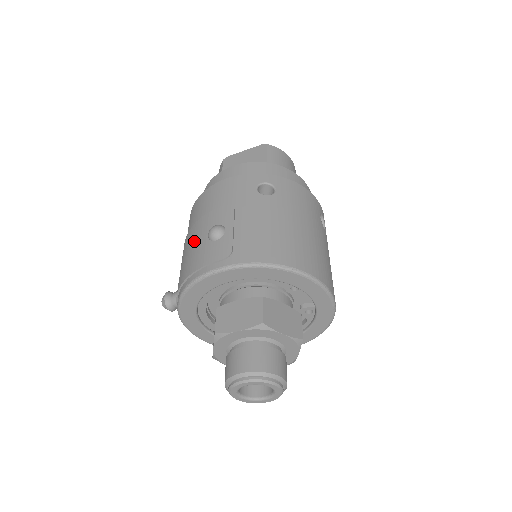
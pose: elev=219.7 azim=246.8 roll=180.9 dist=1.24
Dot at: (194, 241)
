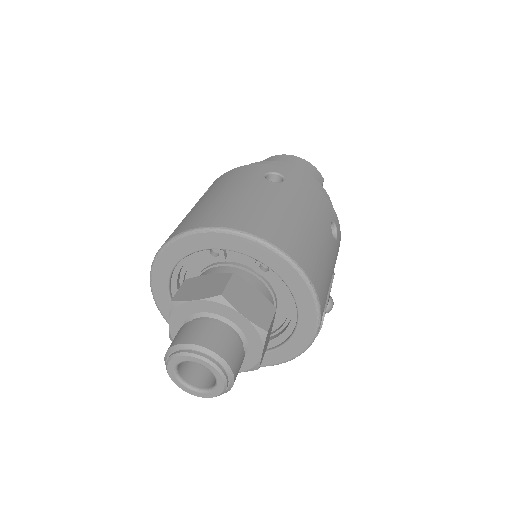
Dot at: occluded
